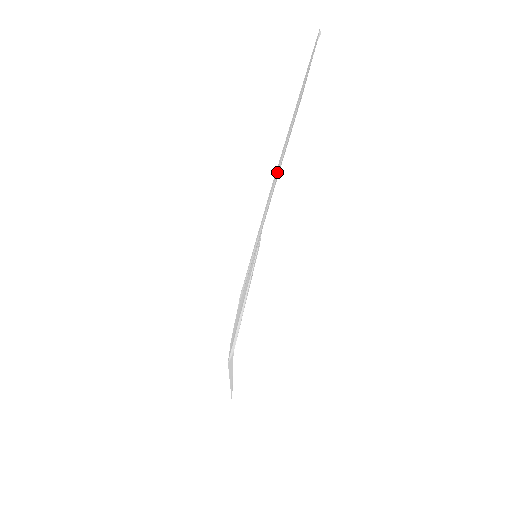
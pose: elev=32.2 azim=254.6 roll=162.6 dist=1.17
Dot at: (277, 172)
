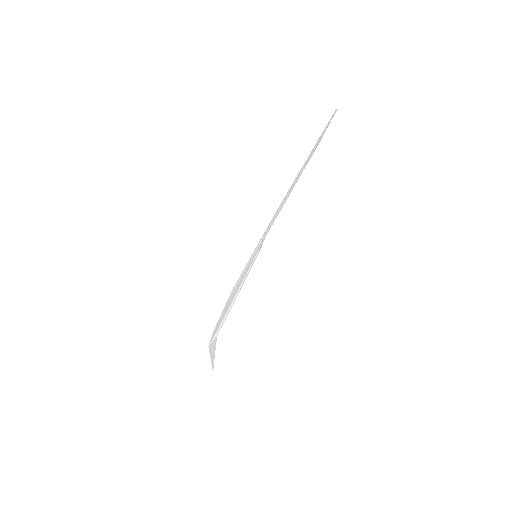
Dot at: (287, 195)
